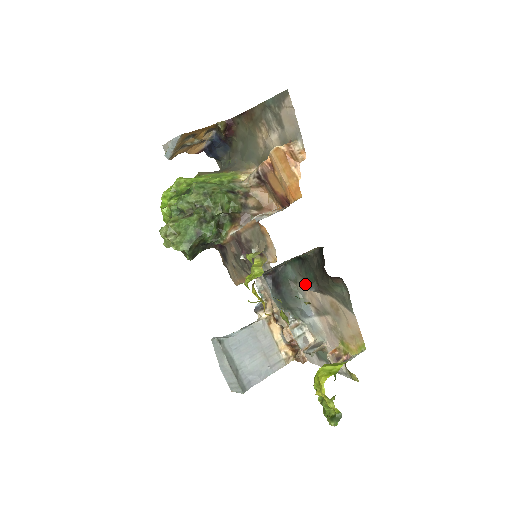
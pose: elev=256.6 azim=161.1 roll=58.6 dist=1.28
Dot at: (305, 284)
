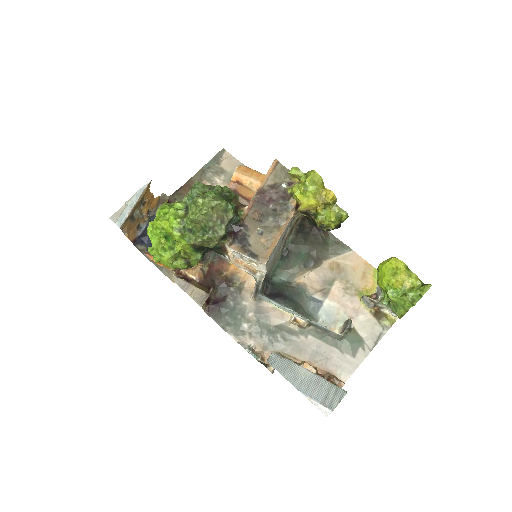
Dot at: (299, 276)
